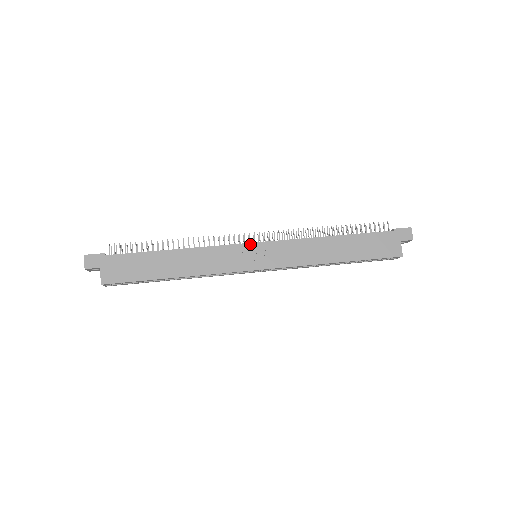
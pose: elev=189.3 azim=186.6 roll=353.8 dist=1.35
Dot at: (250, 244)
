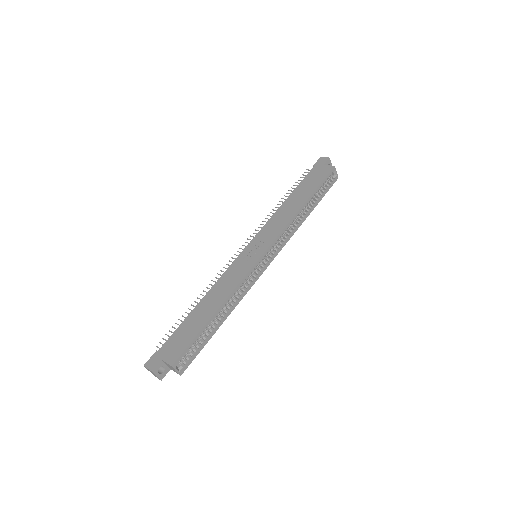
Dot at: (243, 252)
